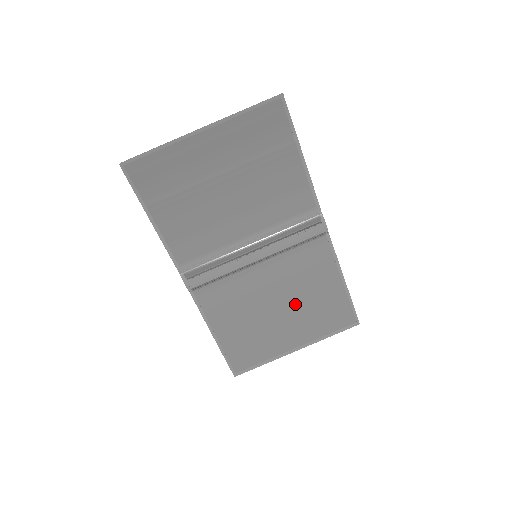
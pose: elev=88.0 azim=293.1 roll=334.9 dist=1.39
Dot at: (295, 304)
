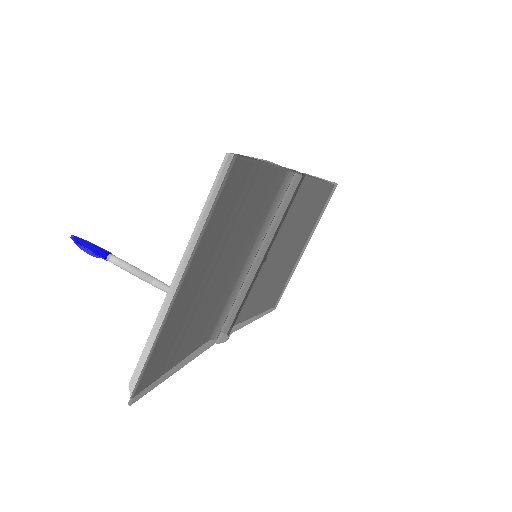
Dot at: (296, 237)
